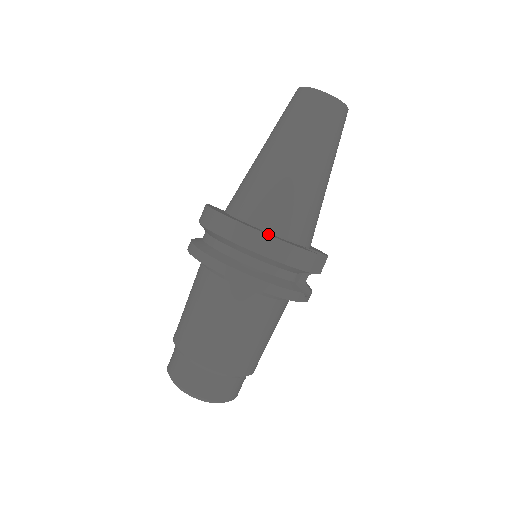
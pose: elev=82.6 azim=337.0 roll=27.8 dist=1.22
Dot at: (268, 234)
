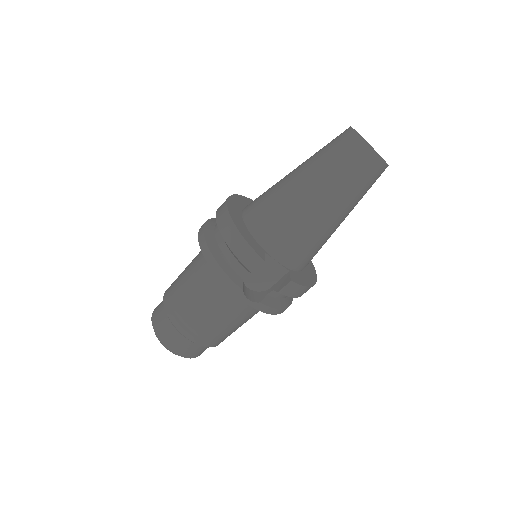
Dot at: (234, 220)
